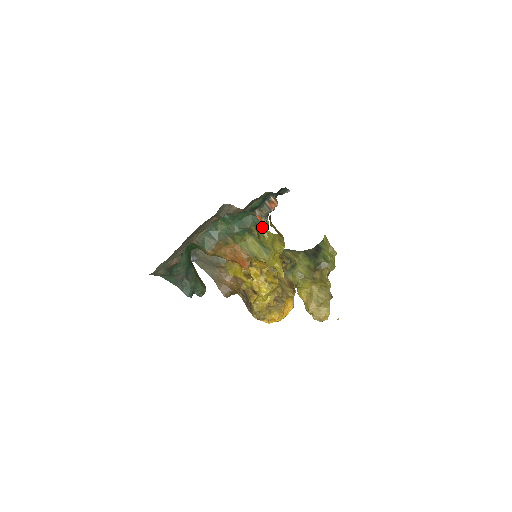
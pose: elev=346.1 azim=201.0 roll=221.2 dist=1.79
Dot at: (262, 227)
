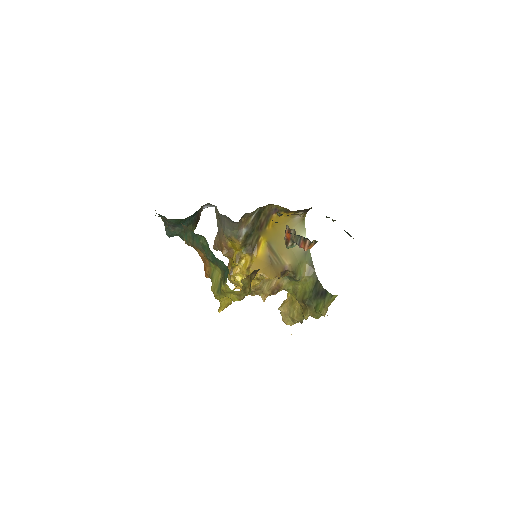
Dot at: (225, 280)
